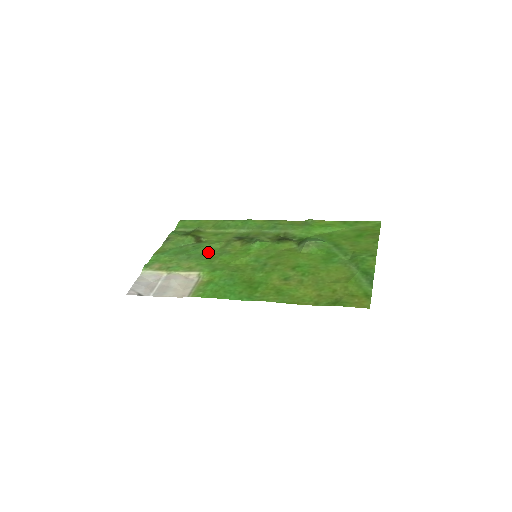
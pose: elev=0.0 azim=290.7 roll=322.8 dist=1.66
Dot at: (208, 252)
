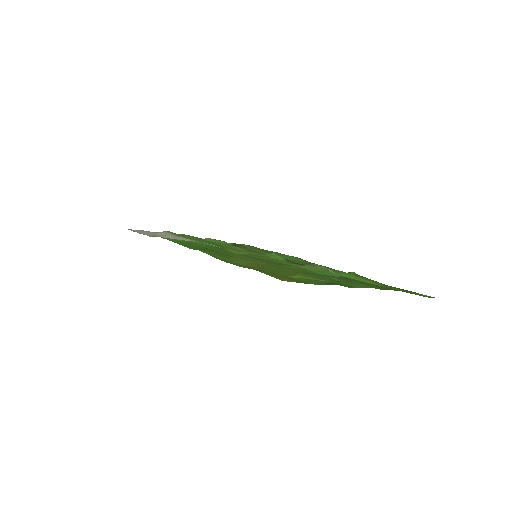
Dot at: (225, 246)
